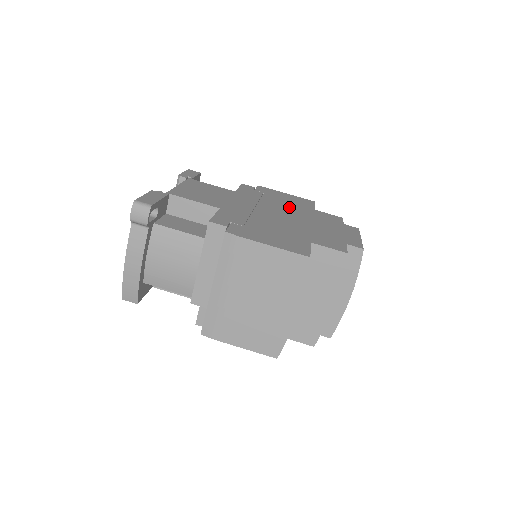
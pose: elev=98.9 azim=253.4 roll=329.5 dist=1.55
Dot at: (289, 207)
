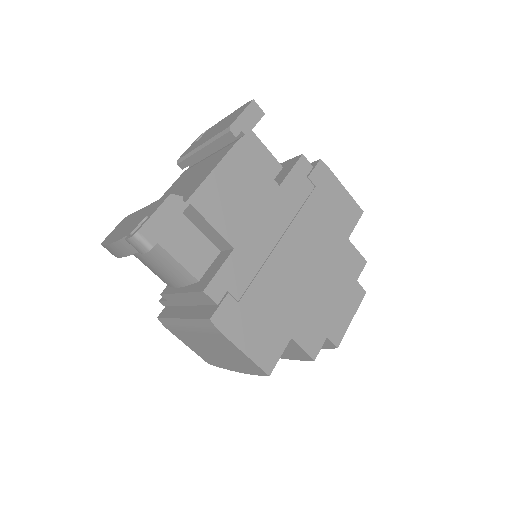
Dot at: (321, 235)
